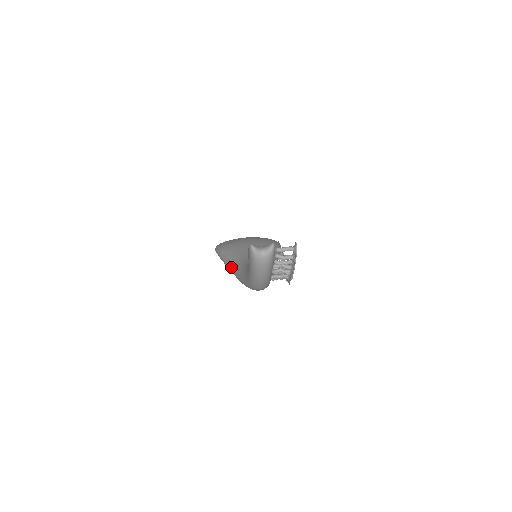
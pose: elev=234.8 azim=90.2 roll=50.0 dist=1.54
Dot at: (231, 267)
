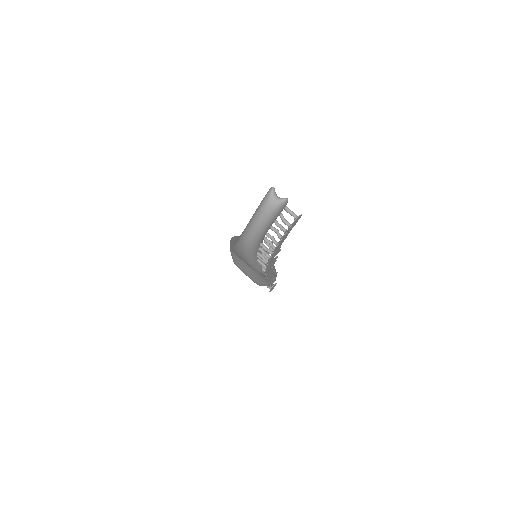
Dot at: occluded
